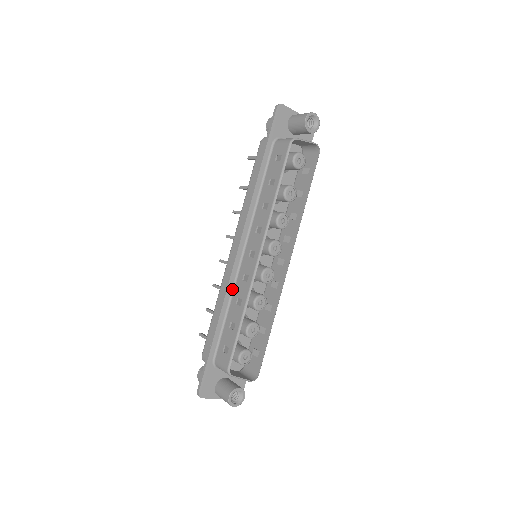
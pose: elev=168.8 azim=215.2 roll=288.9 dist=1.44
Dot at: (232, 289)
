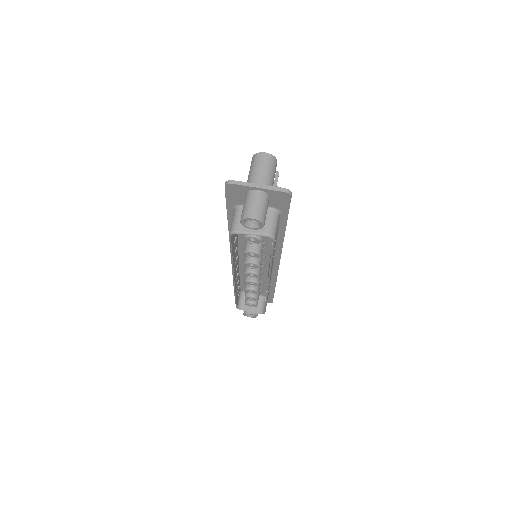
Dot at: occluded
